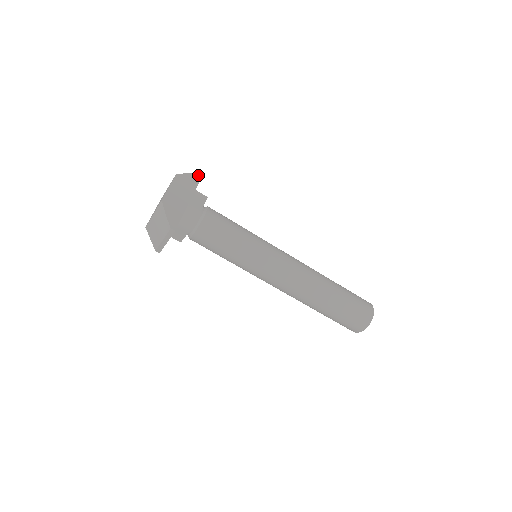
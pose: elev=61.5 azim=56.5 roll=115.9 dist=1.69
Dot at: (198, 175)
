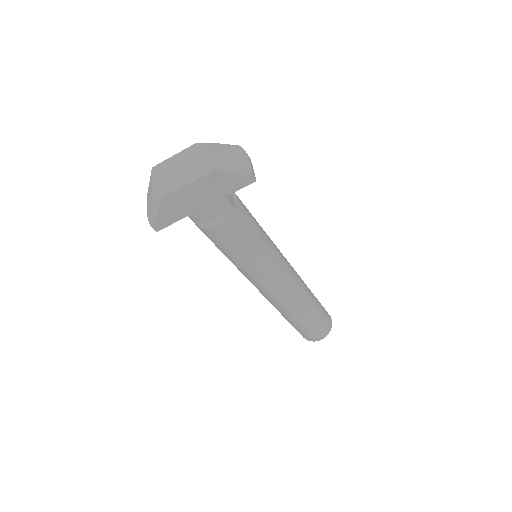
Dot at: (248, 180)
